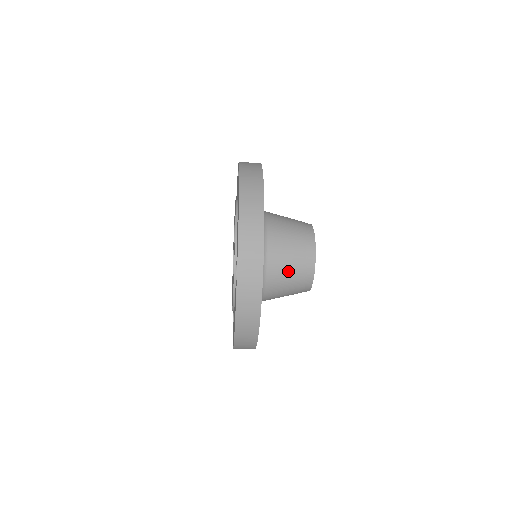
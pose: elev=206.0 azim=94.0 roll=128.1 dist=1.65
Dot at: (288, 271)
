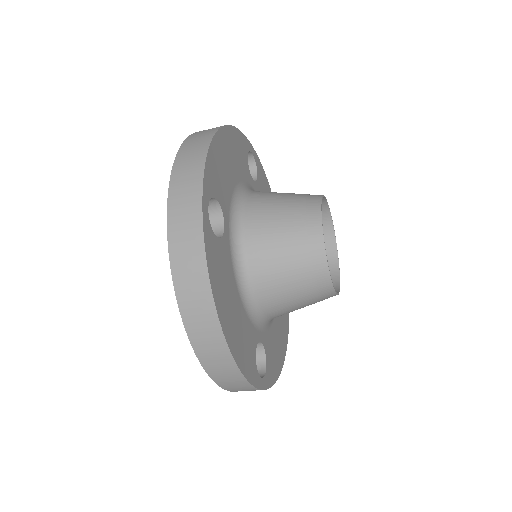
Dot at: (279, 238)
